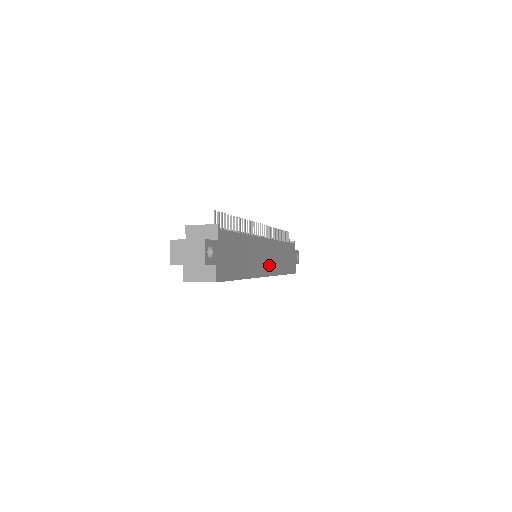
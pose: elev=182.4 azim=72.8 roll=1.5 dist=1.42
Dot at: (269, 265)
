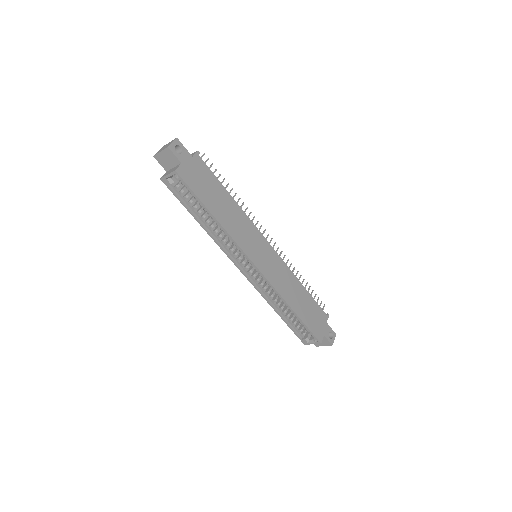
Dot at: (264, 264)
